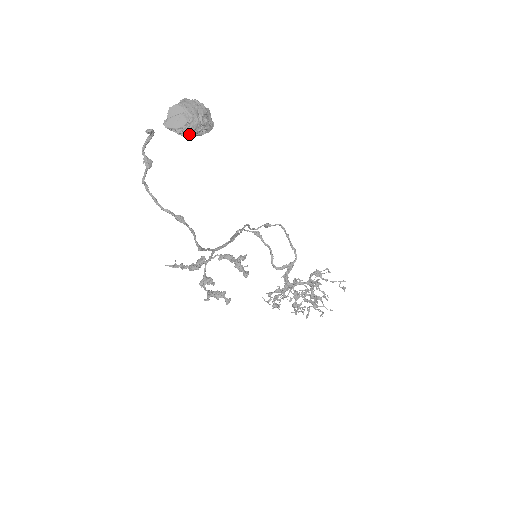
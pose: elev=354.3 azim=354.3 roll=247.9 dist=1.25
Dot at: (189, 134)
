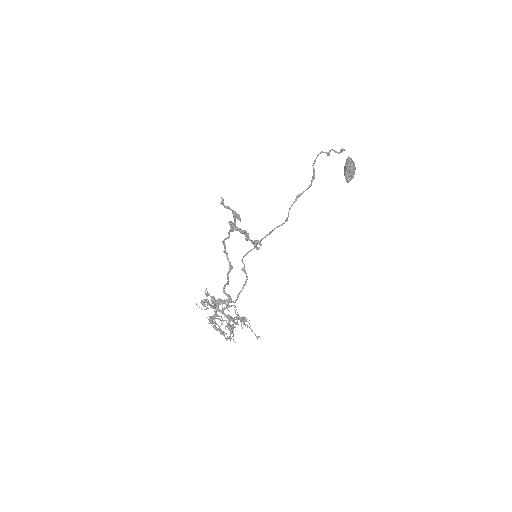
Dot at: (351, 169)
